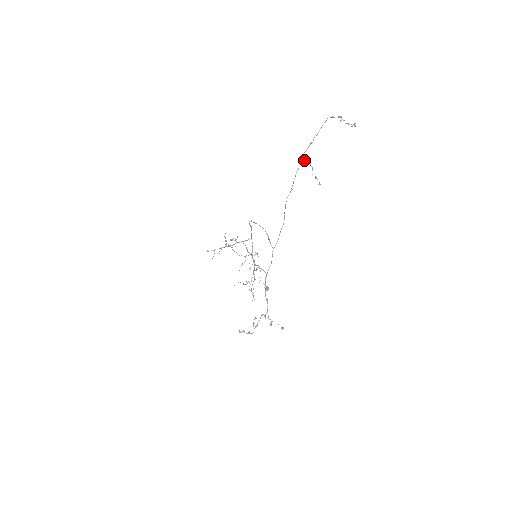
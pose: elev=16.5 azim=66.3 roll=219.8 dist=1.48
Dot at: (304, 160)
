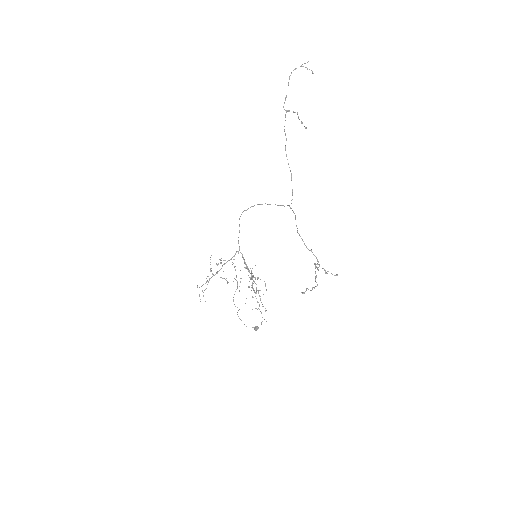
Dot at: (287, 111)
